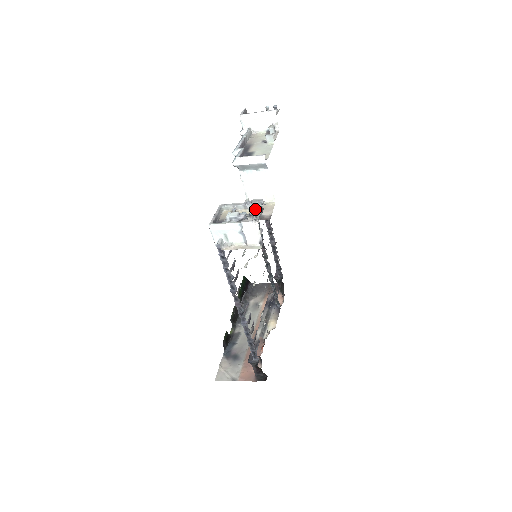
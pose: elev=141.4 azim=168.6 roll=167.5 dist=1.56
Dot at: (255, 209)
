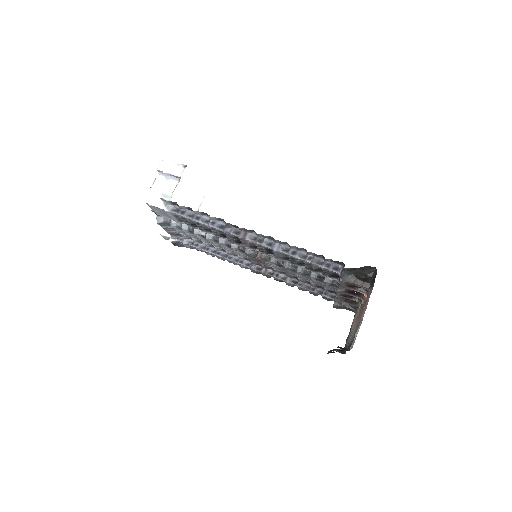
Dot at: occluded
